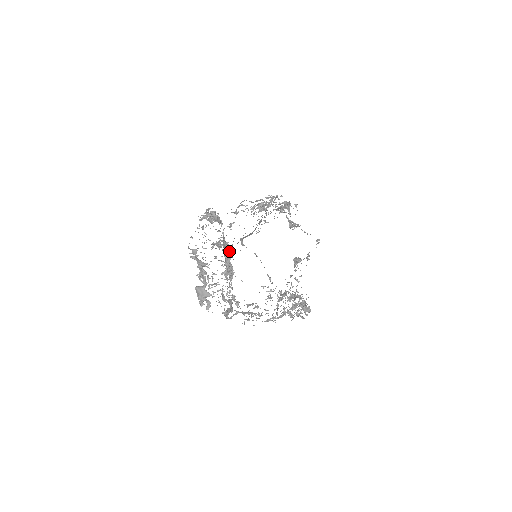
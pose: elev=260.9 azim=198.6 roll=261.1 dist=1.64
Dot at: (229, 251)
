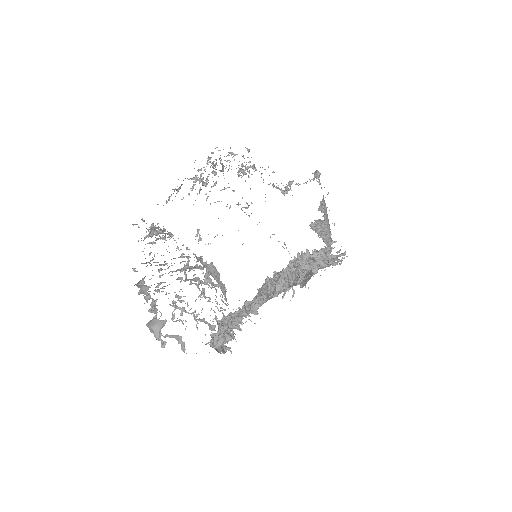
Dot at: (213, 269)
